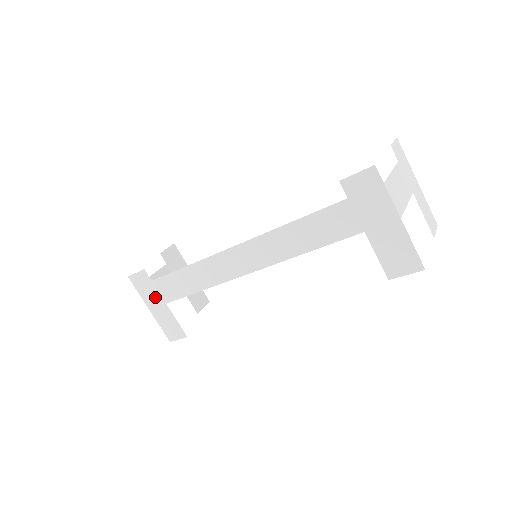
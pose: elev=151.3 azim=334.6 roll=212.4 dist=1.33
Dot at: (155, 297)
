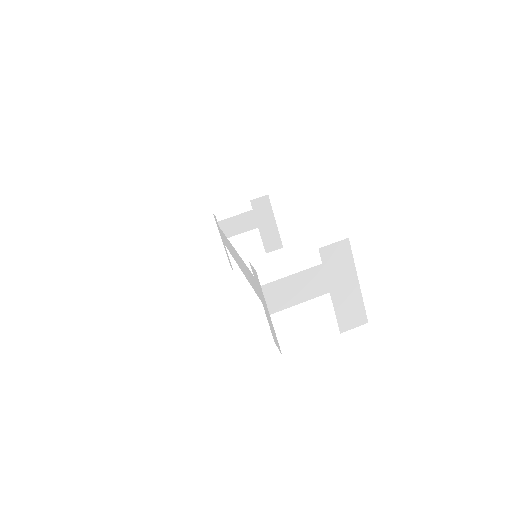
Dot at: occluded
